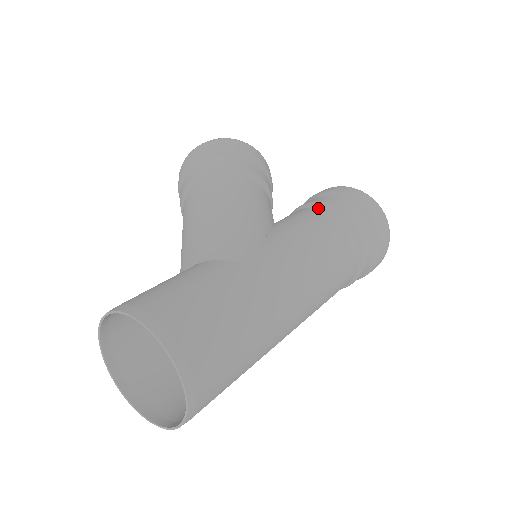
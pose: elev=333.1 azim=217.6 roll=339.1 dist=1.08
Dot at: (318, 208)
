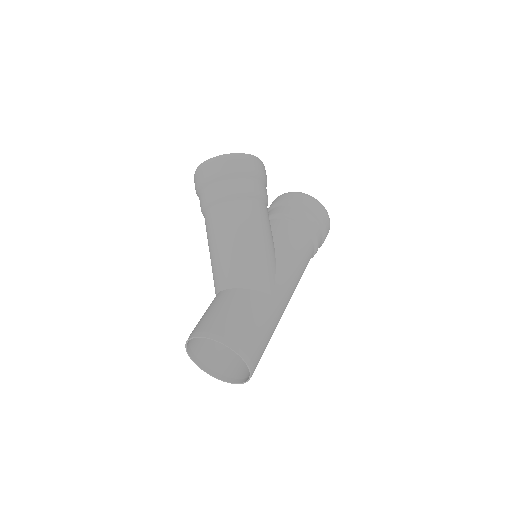
Dot at: (298, 225)
